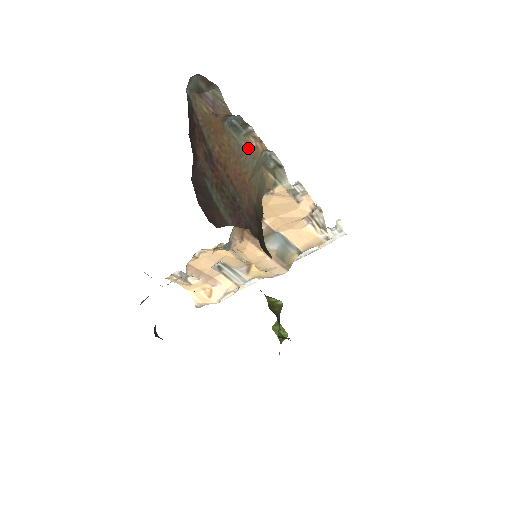
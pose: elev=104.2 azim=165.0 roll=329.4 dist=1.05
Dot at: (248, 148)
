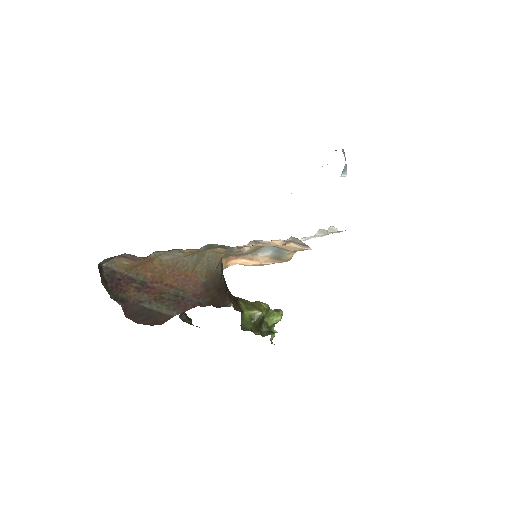
Dot at: (183, 254)
